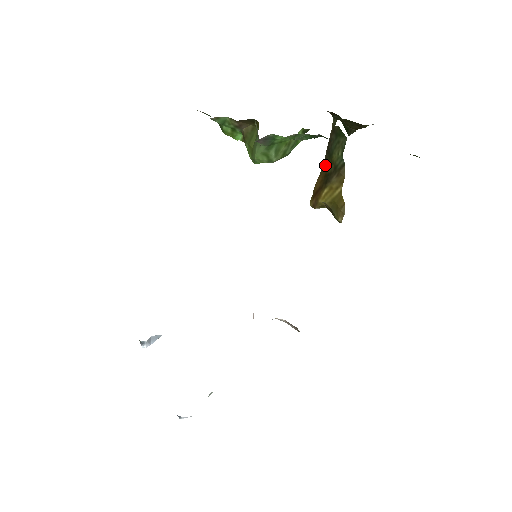
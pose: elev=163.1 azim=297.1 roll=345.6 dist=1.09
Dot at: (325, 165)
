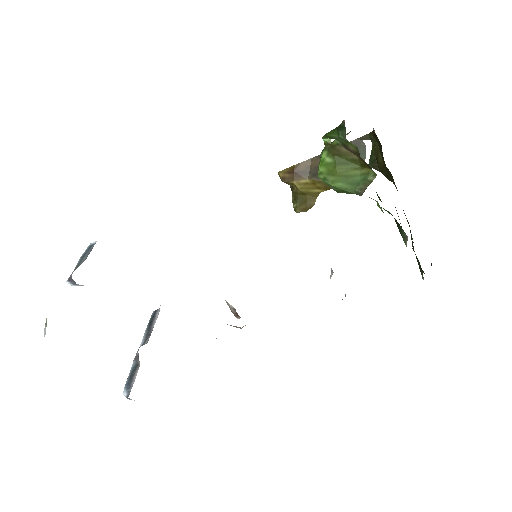
Dot at: occluded
